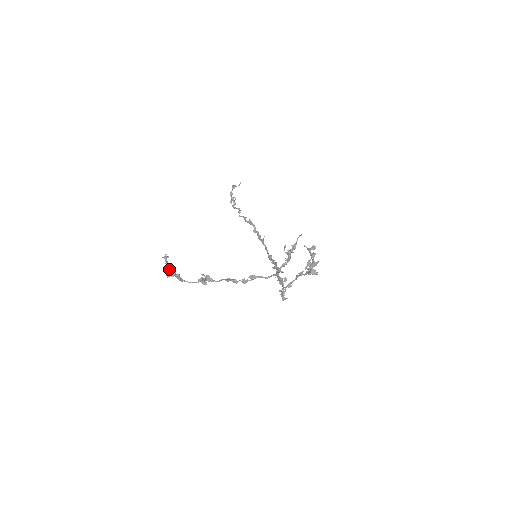
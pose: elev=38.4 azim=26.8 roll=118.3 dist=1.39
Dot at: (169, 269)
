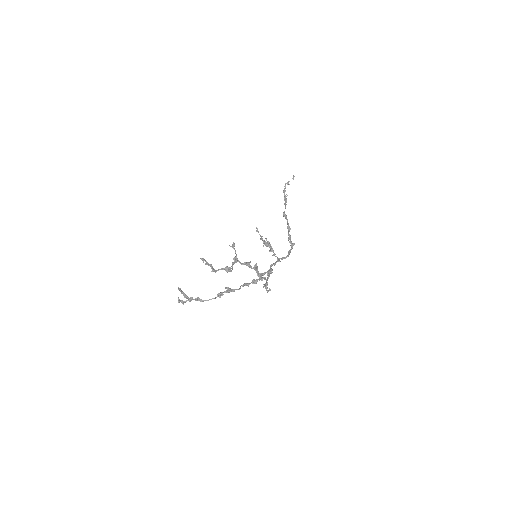
Dot at: (186, 297)
